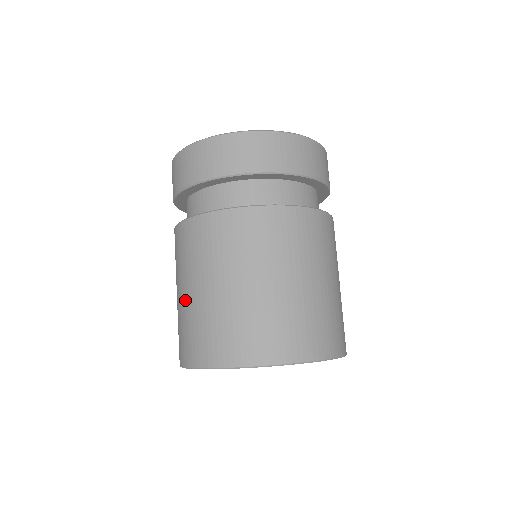
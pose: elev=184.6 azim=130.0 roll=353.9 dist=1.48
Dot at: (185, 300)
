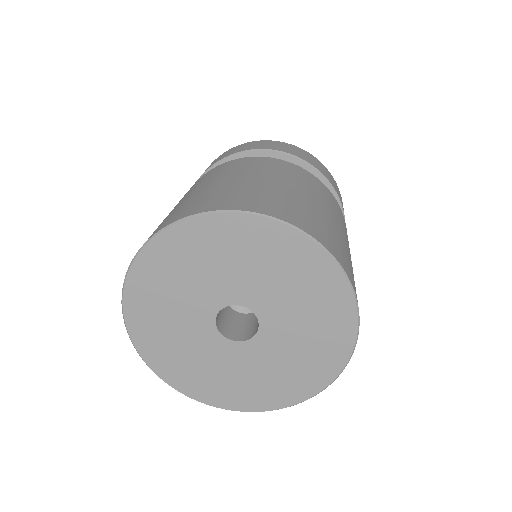
Dot at: occluded
